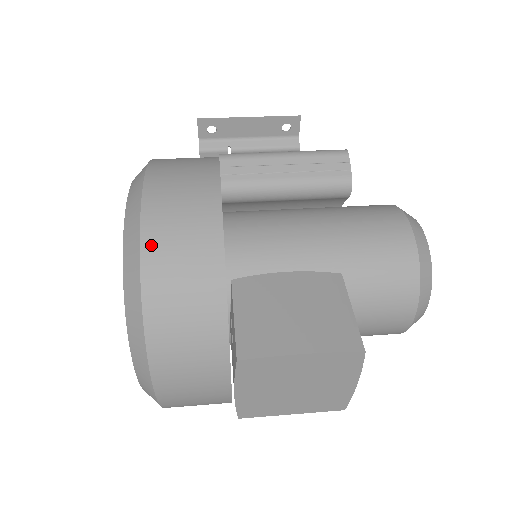
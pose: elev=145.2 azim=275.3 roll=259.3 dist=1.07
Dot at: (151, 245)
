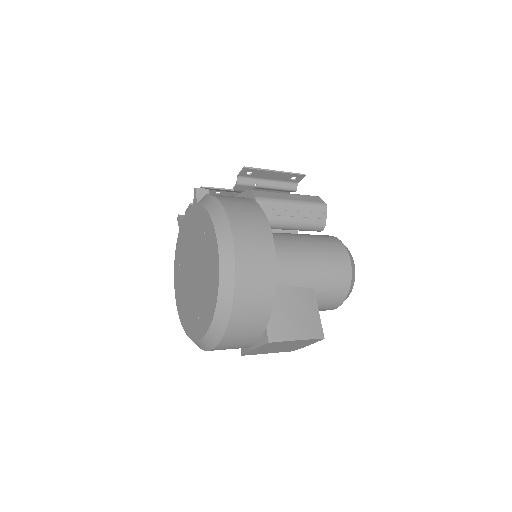
Dot at: (240, 285)
